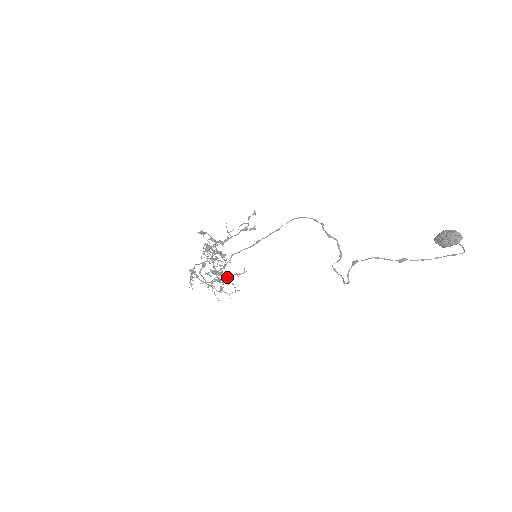
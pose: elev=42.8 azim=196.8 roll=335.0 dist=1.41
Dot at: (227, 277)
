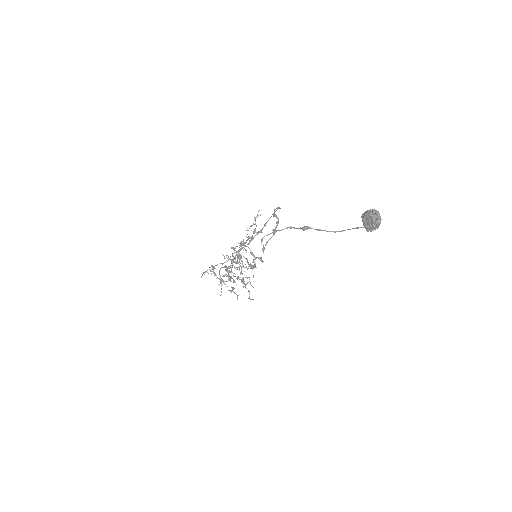
Dot at: occluded
